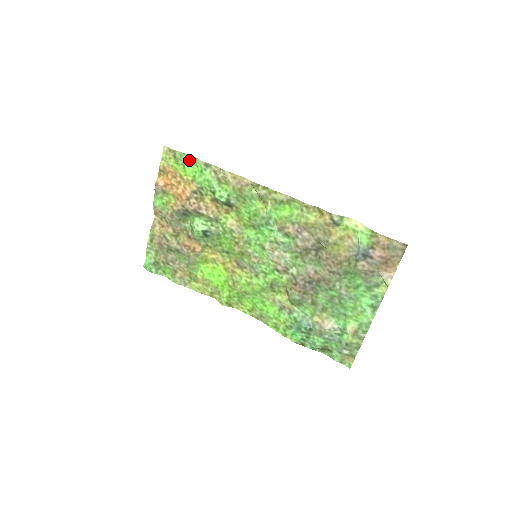
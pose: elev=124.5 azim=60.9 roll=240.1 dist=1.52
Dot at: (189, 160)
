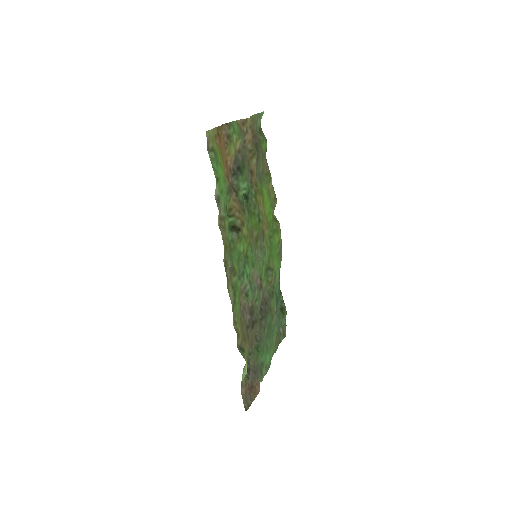
Dot at: (218, 171)
